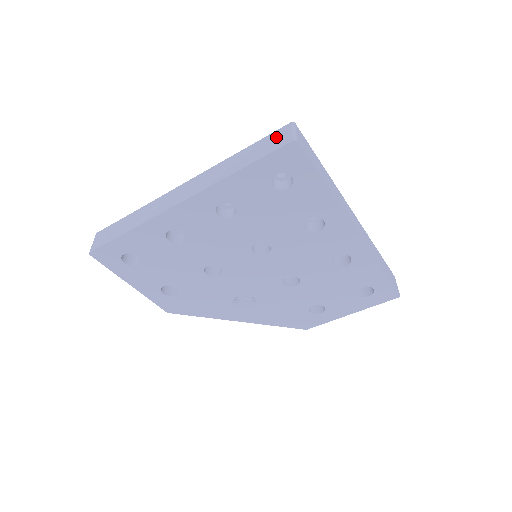
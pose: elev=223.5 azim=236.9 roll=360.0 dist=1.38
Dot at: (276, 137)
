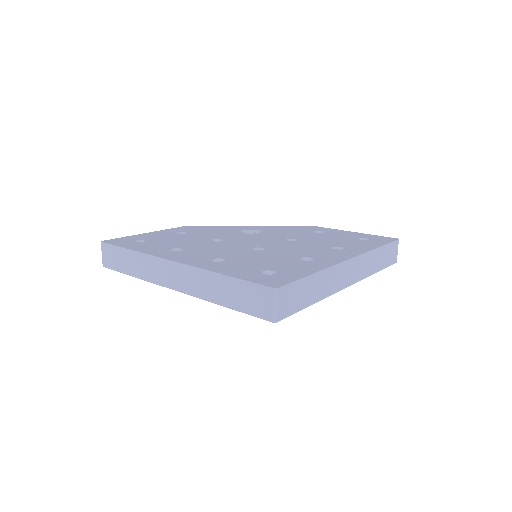
Dot at: (258, 297)
